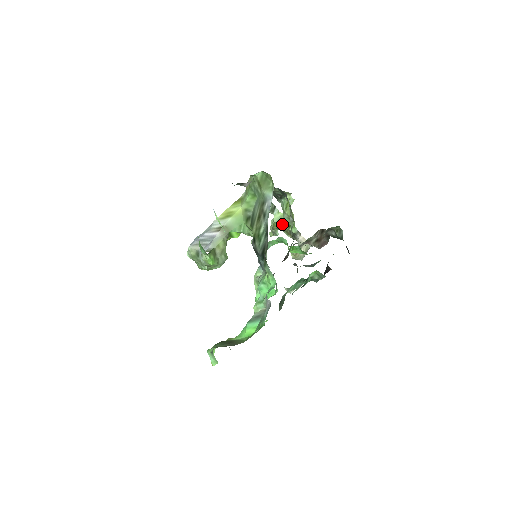
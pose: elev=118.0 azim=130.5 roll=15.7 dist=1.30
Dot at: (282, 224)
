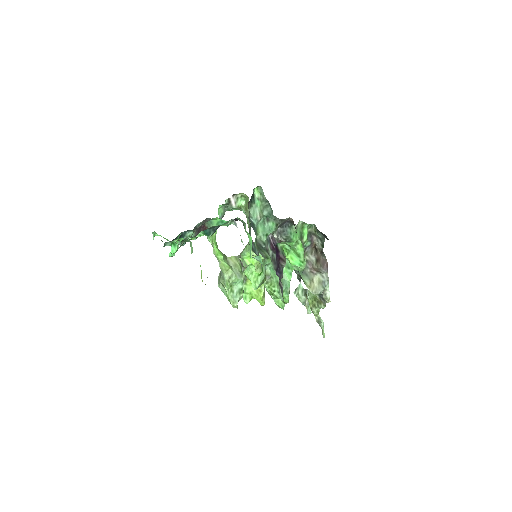
Dot at: (312, 295)
